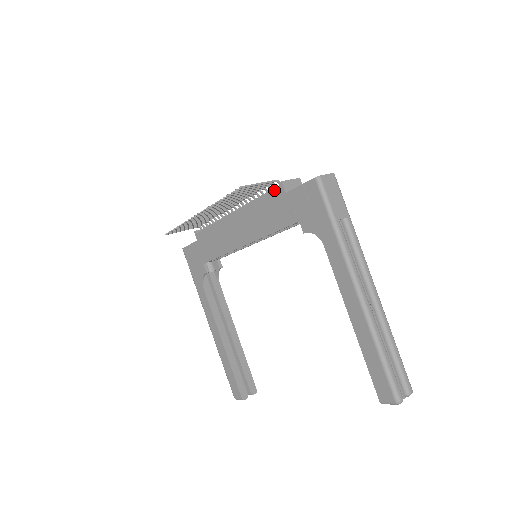
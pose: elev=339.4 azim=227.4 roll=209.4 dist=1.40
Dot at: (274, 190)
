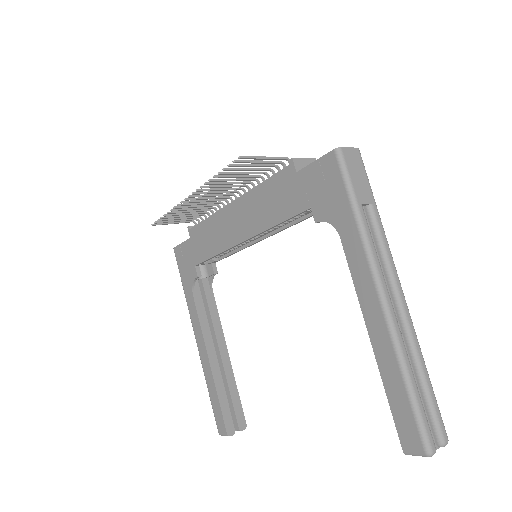
Dot at: (282, 170)
